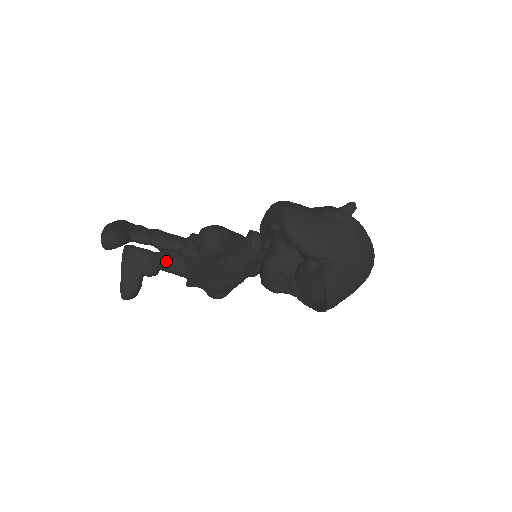
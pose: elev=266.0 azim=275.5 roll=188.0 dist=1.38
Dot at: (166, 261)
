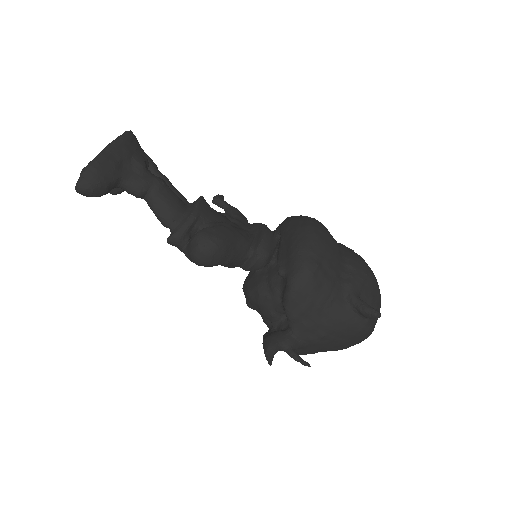
Dot at: occluded
